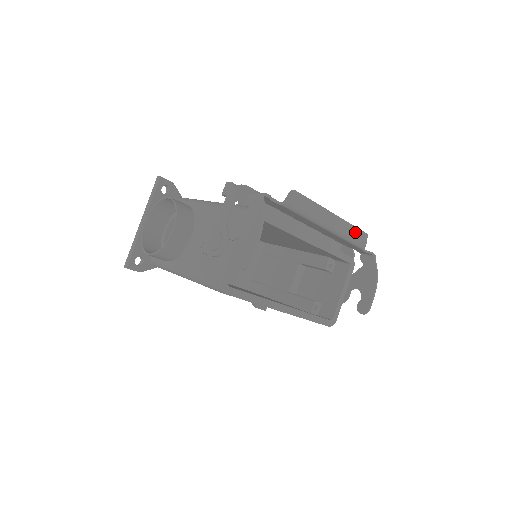
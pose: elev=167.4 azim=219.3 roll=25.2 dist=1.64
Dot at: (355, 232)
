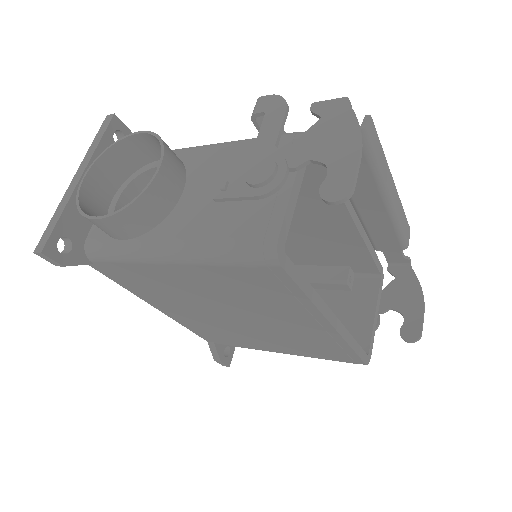
Dot at: (403, 219)
